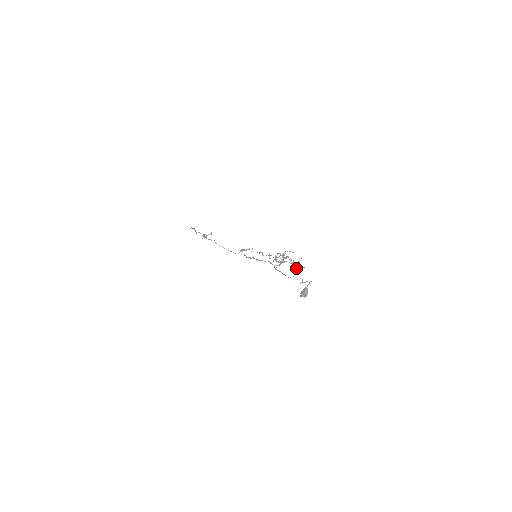
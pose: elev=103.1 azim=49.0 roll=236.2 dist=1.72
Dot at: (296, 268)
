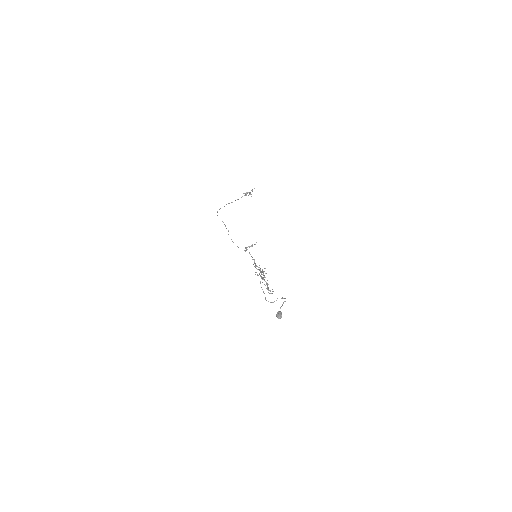
Dot at: (270, 290)
